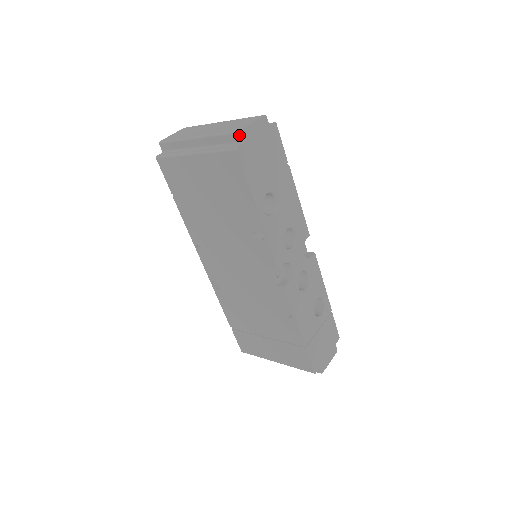
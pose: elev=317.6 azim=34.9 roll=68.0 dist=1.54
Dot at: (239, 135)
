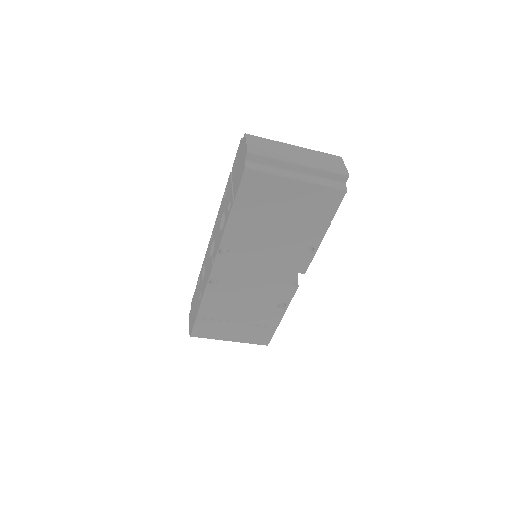
Dot at: (347, 178)
